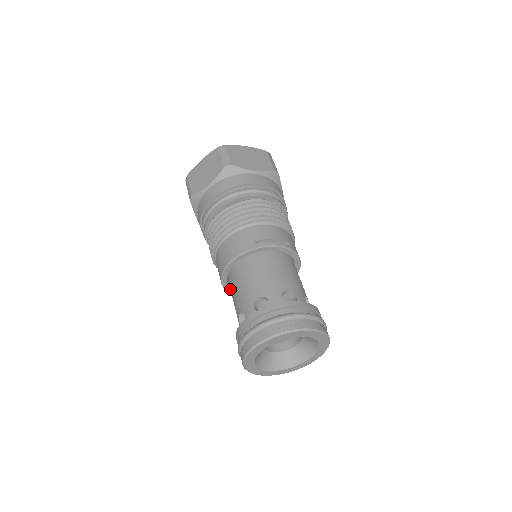
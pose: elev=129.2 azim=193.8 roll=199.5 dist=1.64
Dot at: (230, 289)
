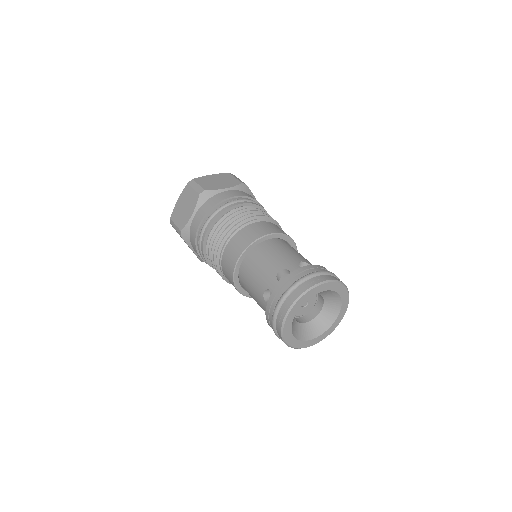
Dot at: (253, 260)
